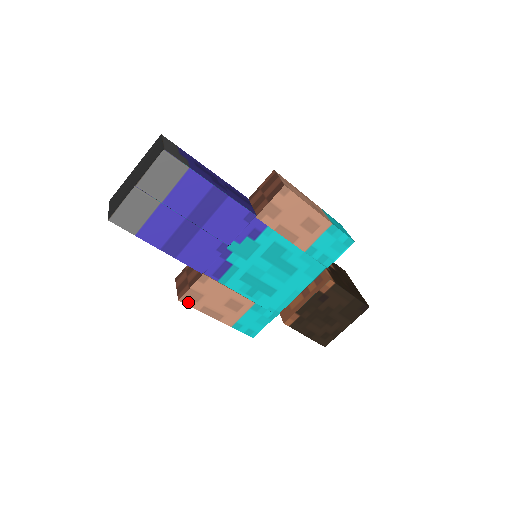
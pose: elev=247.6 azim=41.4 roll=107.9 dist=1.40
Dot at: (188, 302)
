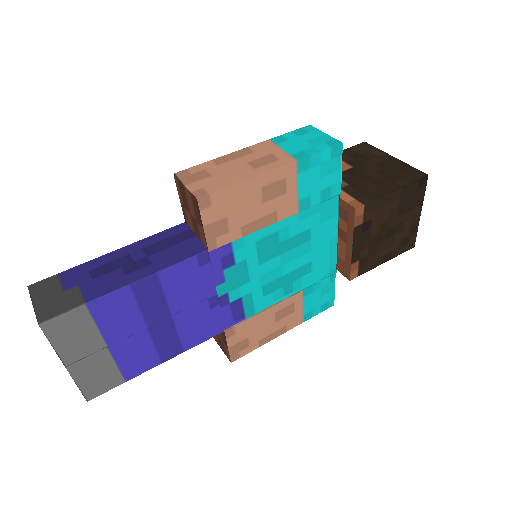
Dot at: (241, 354)
